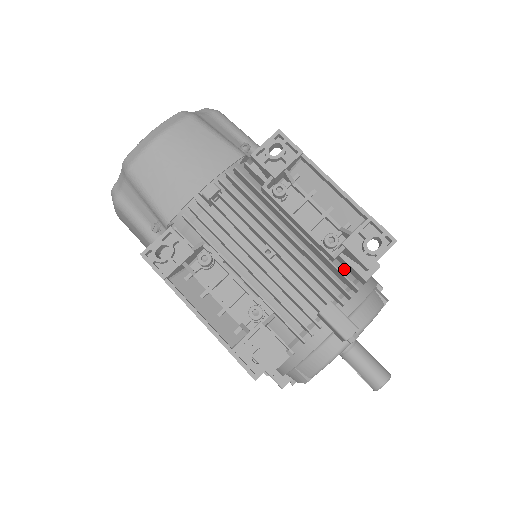
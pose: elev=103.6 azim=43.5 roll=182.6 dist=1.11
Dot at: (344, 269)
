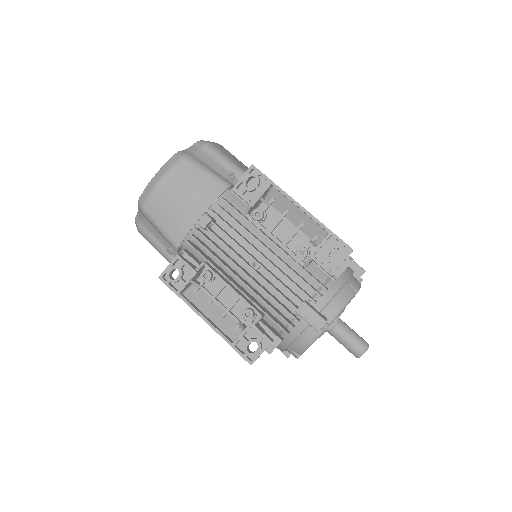
Dot at: (319, 269)
